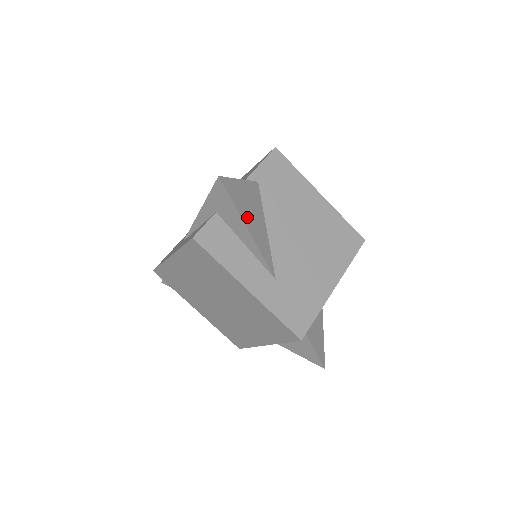
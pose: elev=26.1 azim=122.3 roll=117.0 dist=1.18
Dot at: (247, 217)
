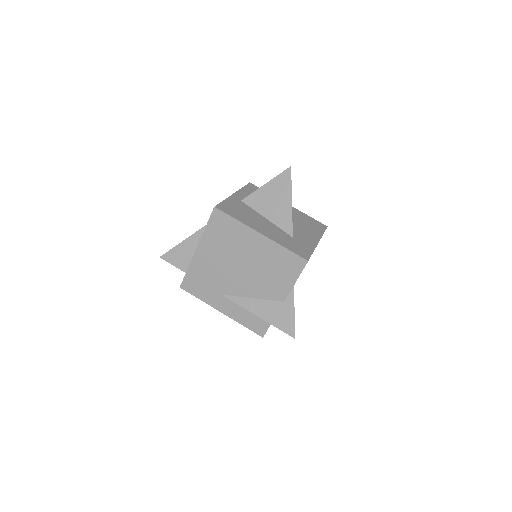
Dot at: occluded
